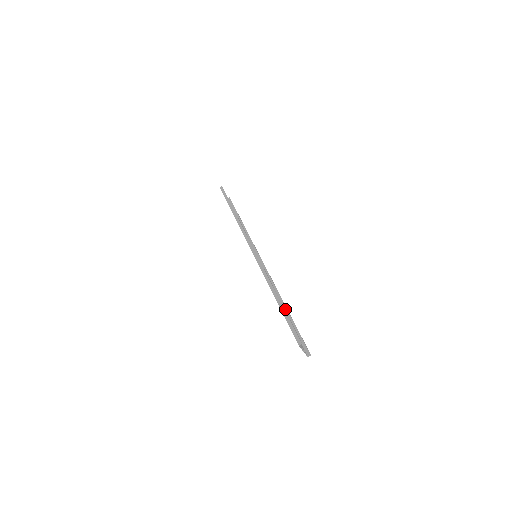
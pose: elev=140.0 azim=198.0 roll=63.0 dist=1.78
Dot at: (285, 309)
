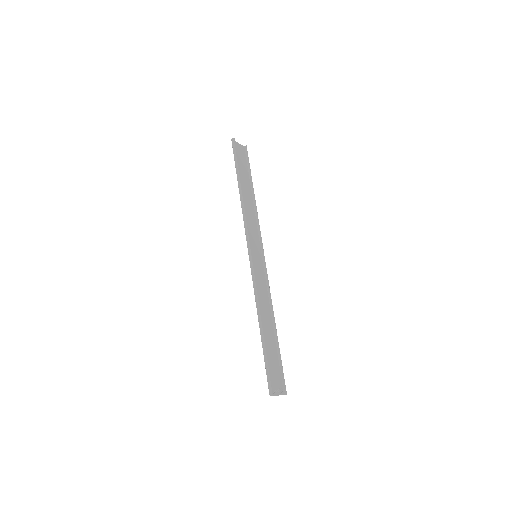
Dot at: (275, 331)
